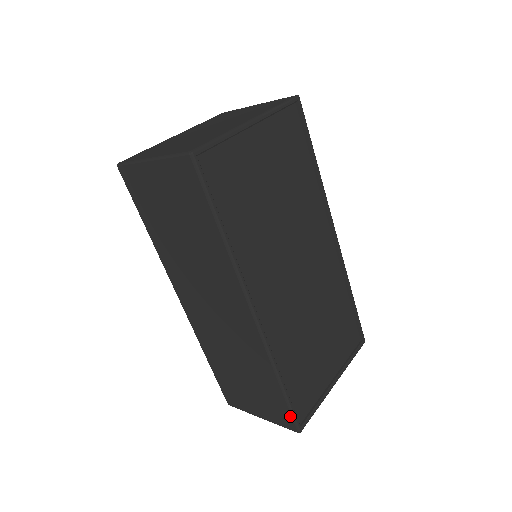
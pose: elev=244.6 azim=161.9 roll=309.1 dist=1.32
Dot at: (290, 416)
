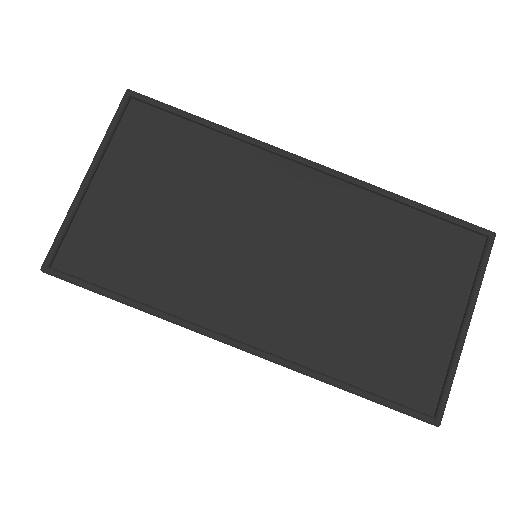
Dot at: occluded
